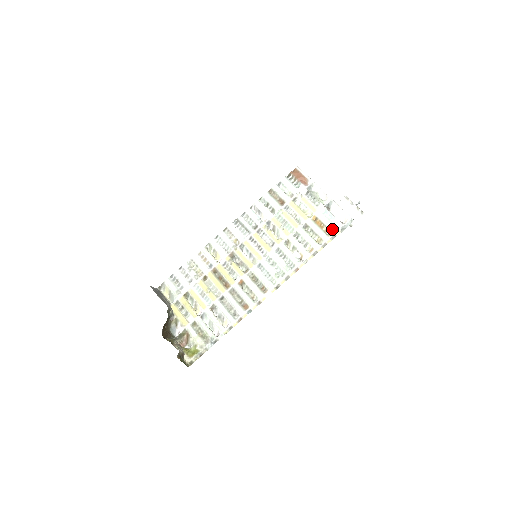
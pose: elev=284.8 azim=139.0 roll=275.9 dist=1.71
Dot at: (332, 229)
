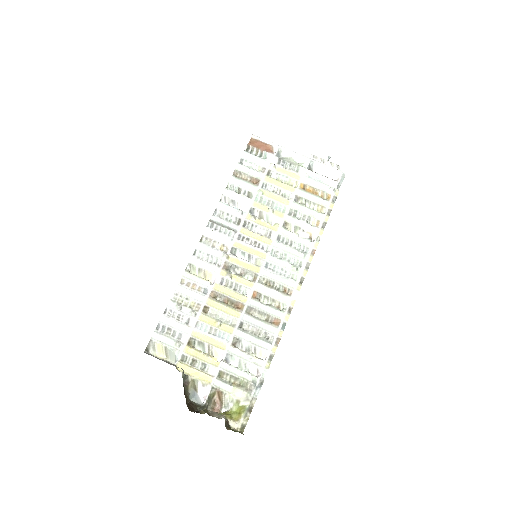
Dot at: (328, 191)
